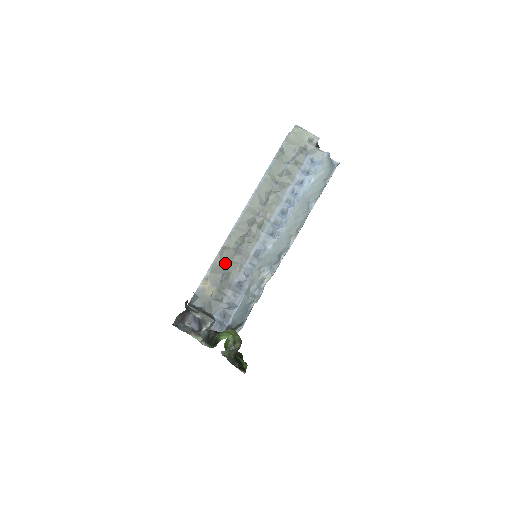
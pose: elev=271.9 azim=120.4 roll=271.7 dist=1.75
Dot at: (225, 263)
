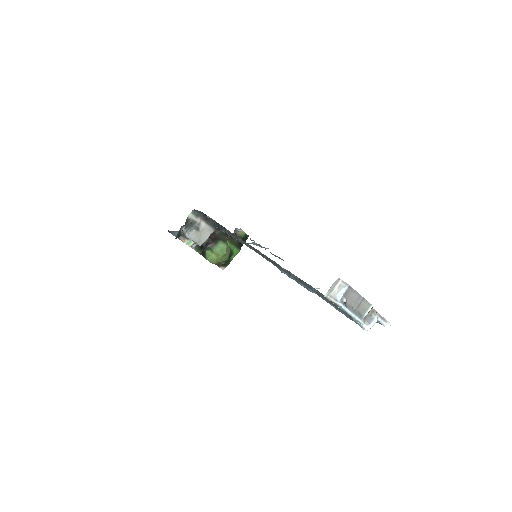
Dot at: occluded
